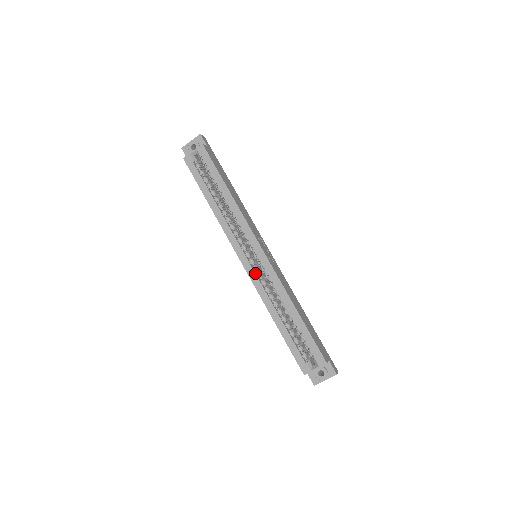
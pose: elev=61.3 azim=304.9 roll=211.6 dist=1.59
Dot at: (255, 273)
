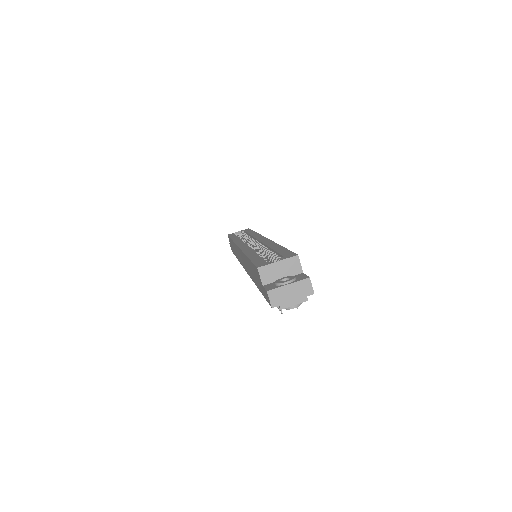
Dot at: occluded
